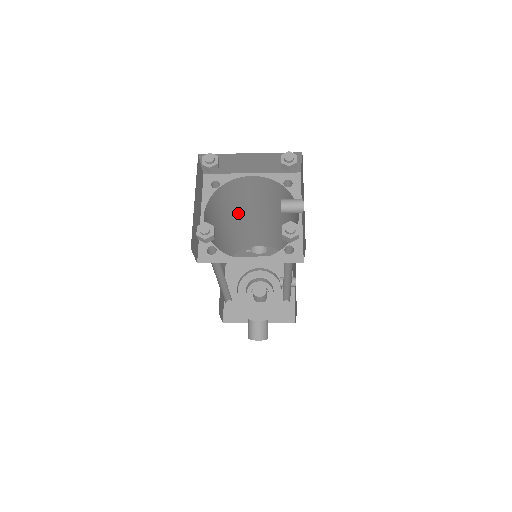
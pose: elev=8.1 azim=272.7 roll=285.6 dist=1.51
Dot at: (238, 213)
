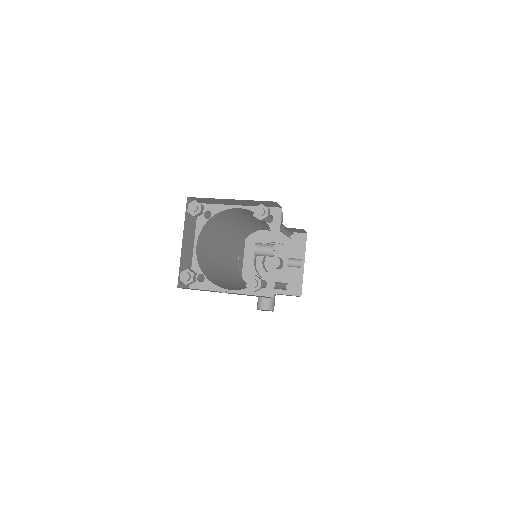
Dot at: (239, 220)
